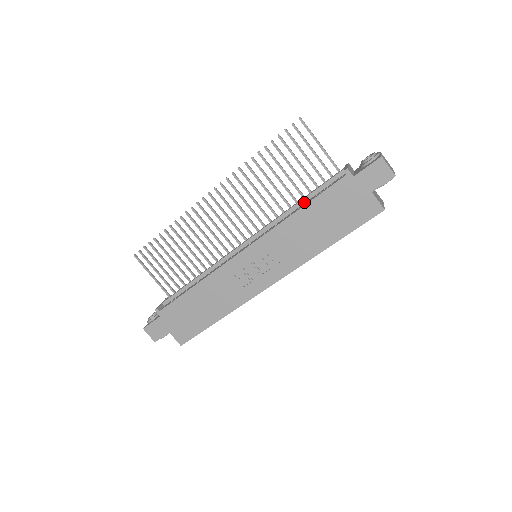
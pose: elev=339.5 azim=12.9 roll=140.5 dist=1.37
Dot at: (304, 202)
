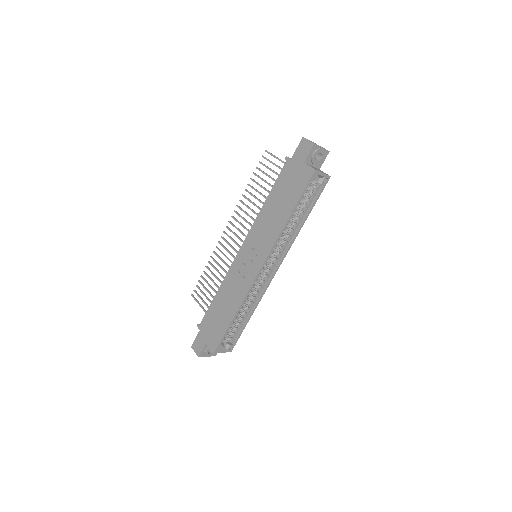
Dot at: occluded
